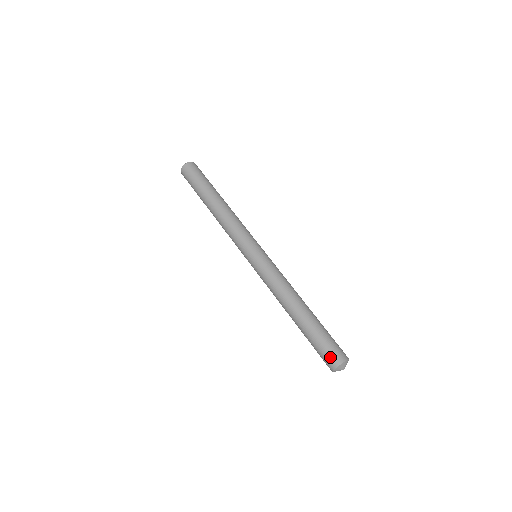
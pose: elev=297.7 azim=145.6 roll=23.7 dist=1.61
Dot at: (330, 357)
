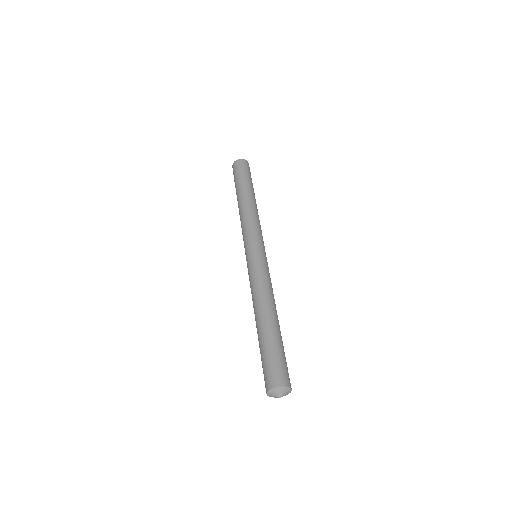
Dot at: (273, 374)
